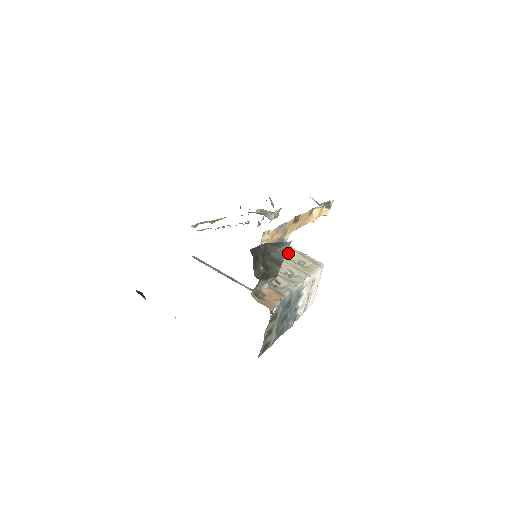
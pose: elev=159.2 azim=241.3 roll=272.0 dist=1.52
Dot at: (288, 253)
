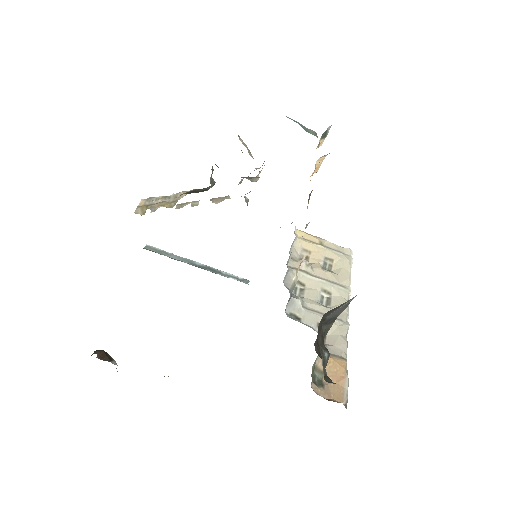
Dot at: (305, 249)
